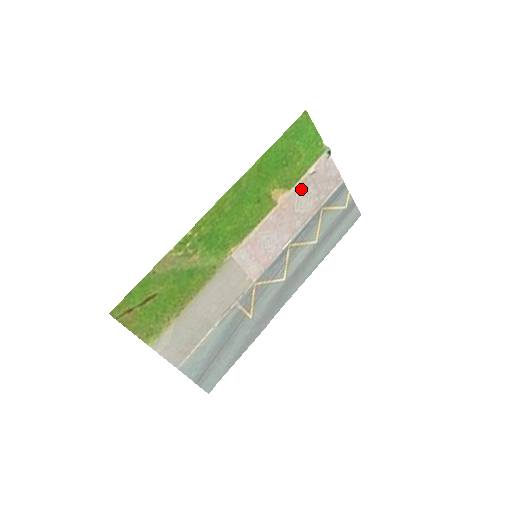
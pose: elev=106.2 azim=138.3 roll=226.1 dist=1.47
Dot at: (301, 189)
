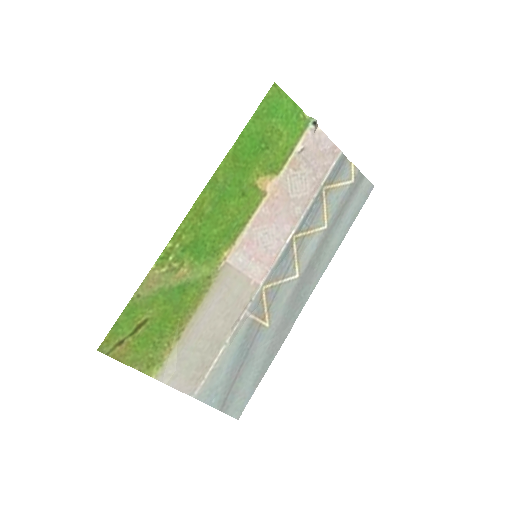
Dot at: (292, 171)
